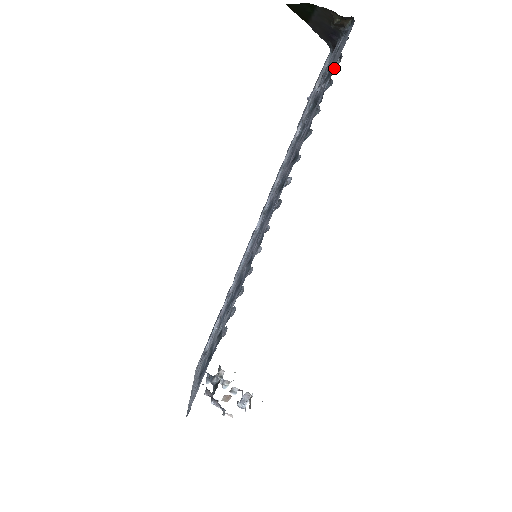
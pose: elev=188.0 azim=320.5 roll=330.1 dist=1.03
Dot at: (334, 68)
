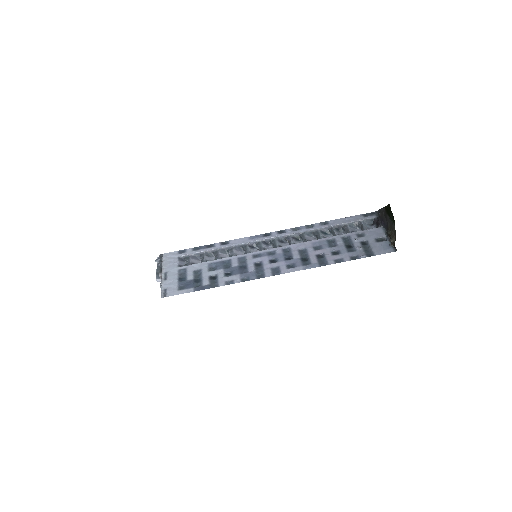
Dot at: (371, 252)
